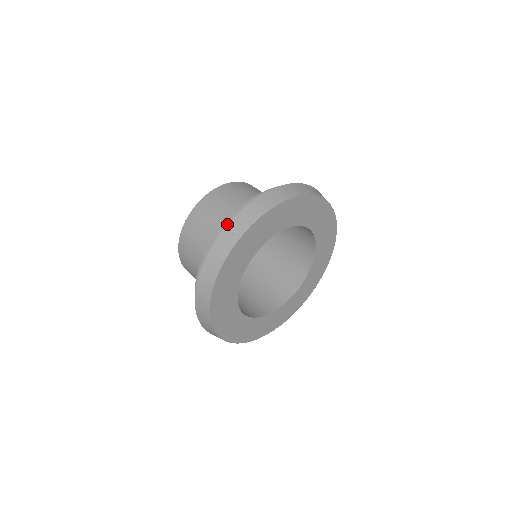
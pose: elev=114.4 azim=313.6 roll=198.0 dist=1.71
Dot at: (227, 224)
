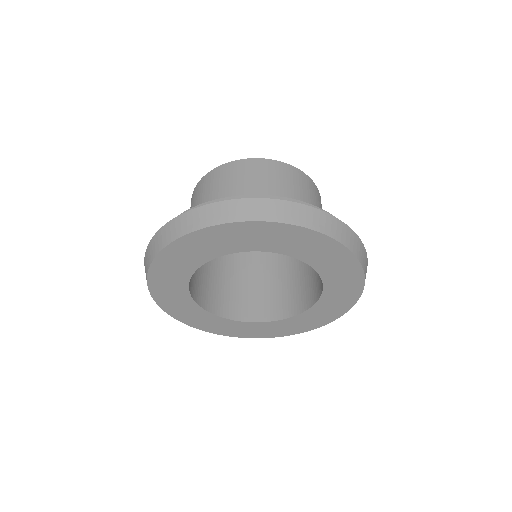
Dot at: occluded
